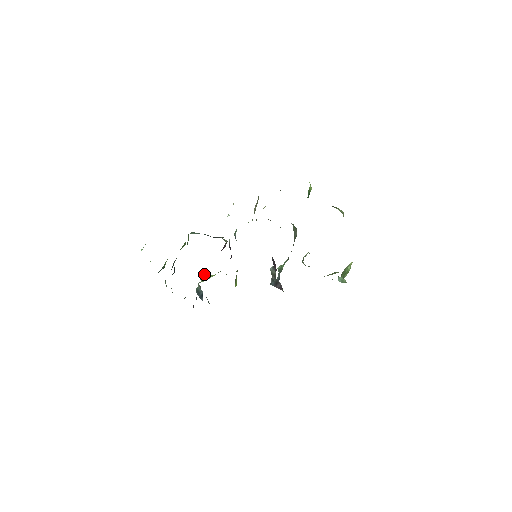
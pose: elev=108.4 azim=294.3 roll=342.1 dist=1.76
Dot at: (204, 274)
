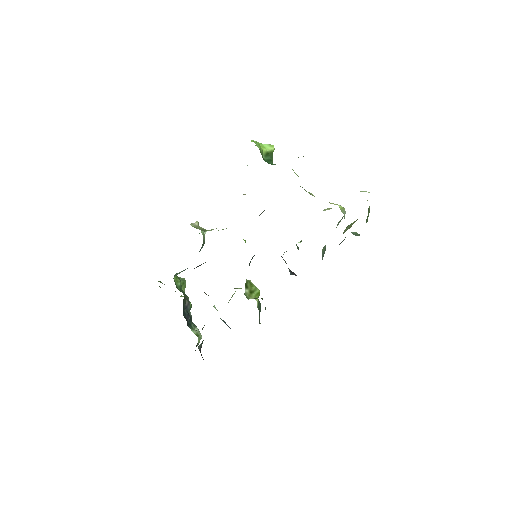
Dot at: occluded
